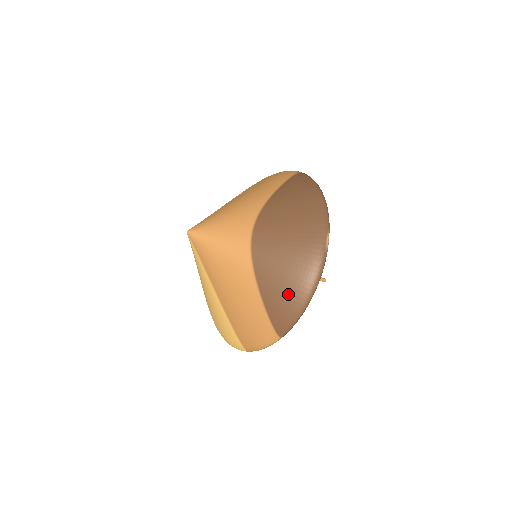
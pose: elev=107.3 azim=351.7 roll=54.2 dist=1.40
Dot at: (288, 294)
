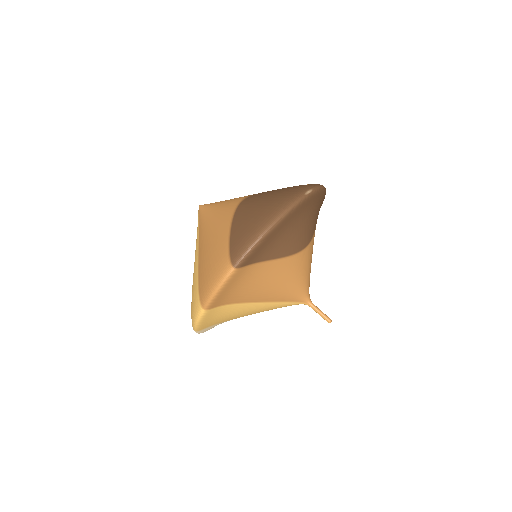
Dot at: (254, 221)
